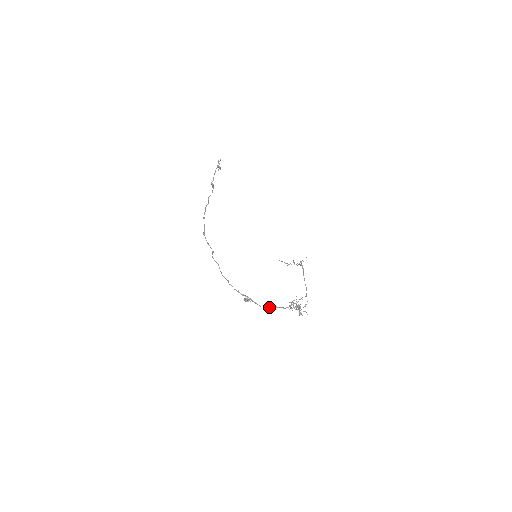
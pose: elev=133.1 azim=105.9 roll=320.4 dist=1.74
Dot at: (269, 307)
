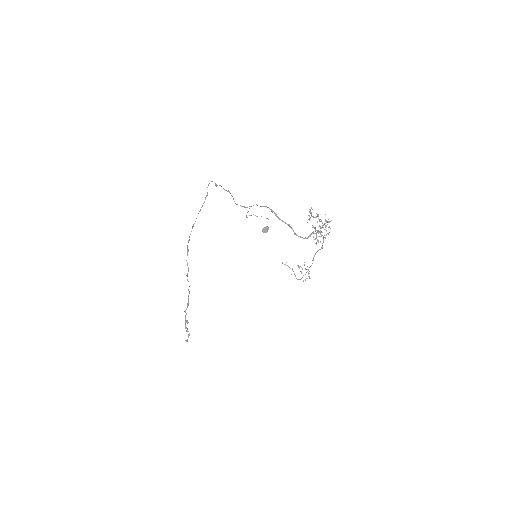
Dot at: occluded
